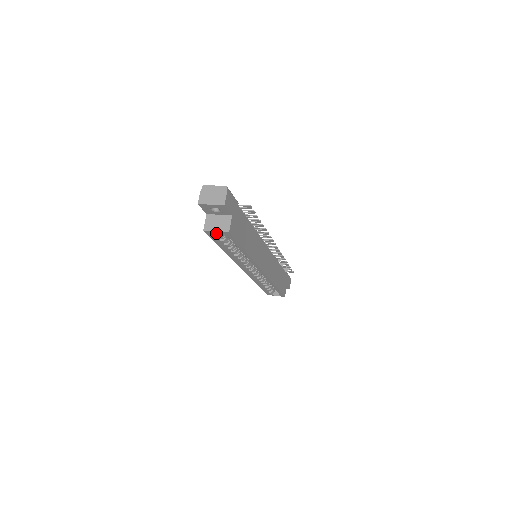
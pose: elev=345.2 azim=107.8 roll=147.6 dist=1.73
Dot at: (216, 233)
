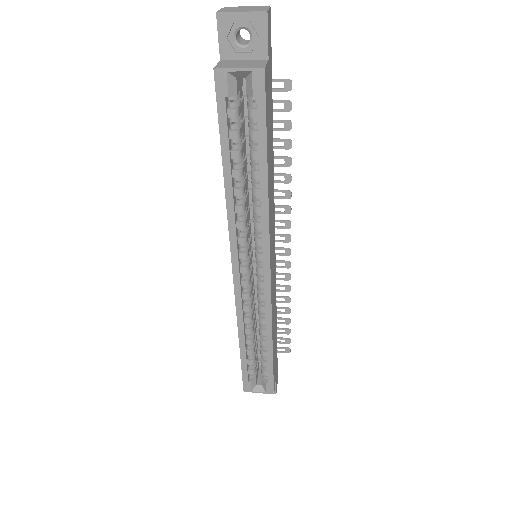
Dot at: (232, 90)
